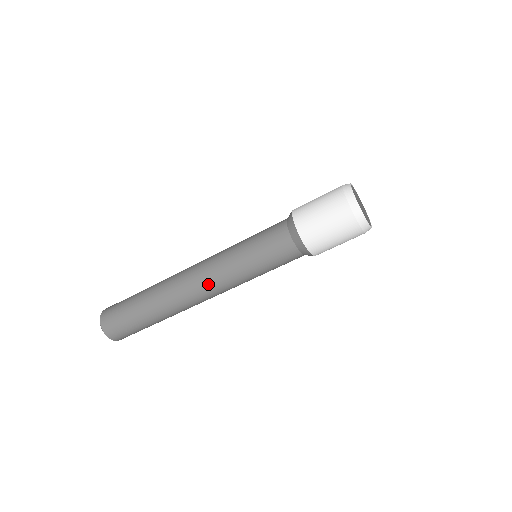
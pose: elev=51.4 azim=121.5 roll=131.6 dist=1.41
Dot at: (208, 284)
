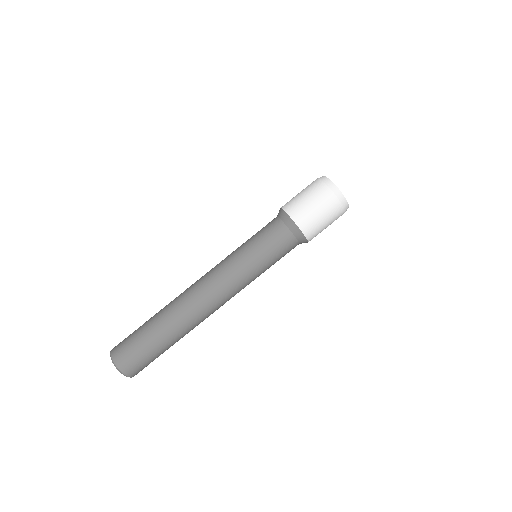
Dot at: (210, 275)
